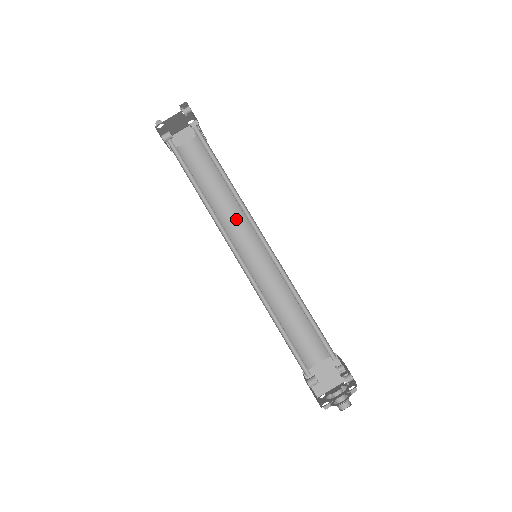
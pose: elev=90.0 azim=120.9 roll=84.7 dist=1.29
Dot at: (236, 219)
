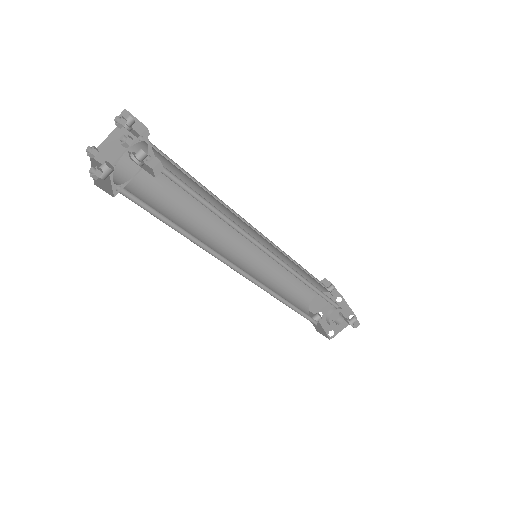
Dot at: (219, 218)
